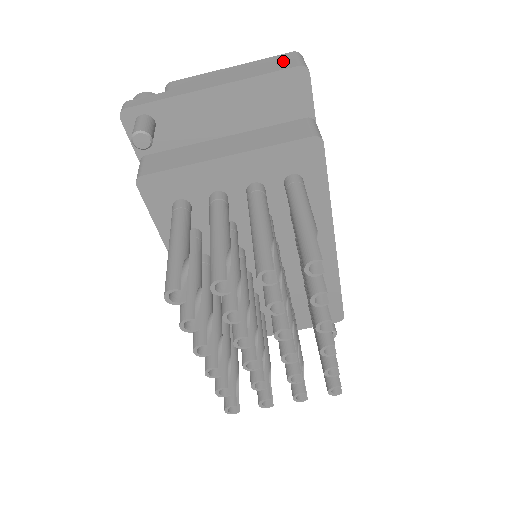
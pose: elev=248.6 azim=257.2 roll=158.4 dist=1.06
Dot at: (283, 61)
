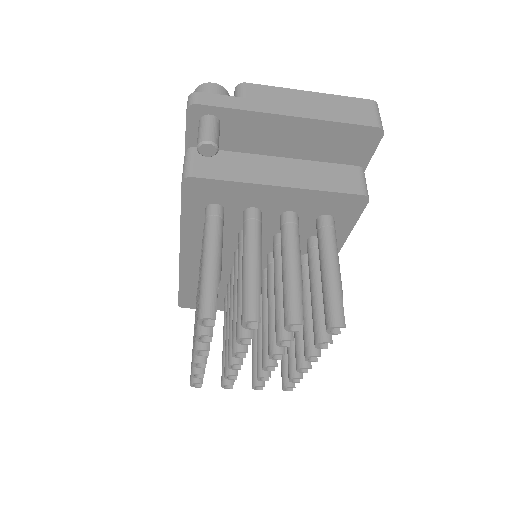
Dot at: (363, 111)
